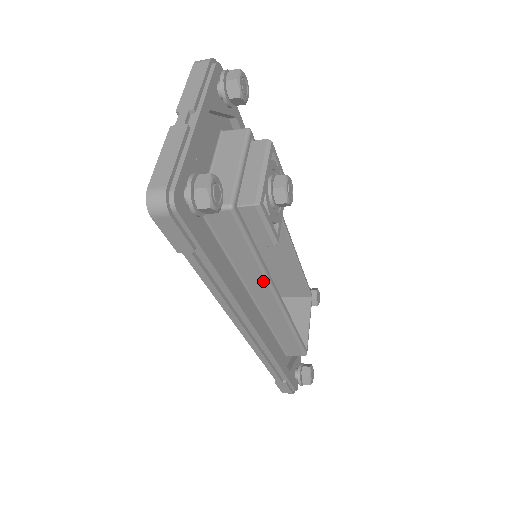
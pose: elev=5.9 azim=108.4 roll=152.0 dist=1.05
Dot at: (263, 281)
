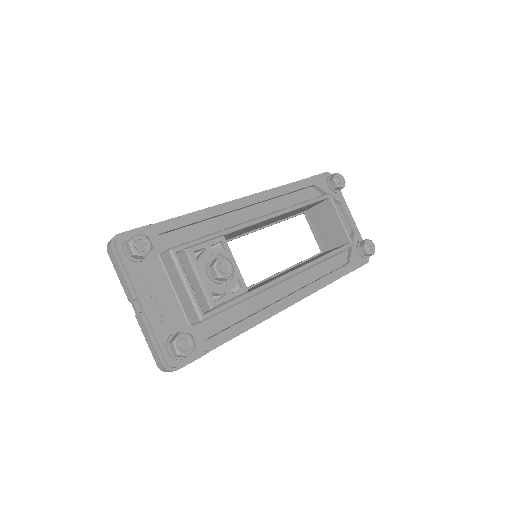
Dot at: occluded
